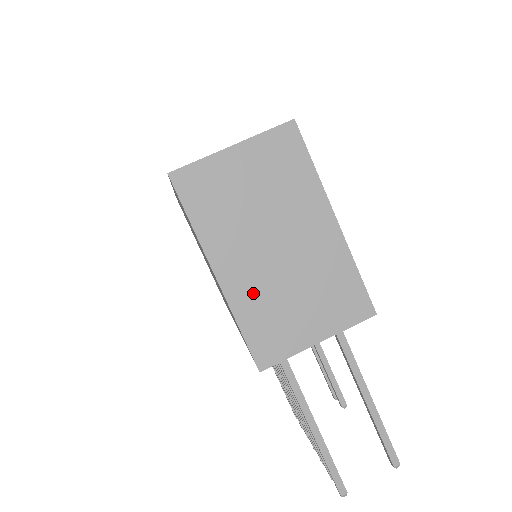
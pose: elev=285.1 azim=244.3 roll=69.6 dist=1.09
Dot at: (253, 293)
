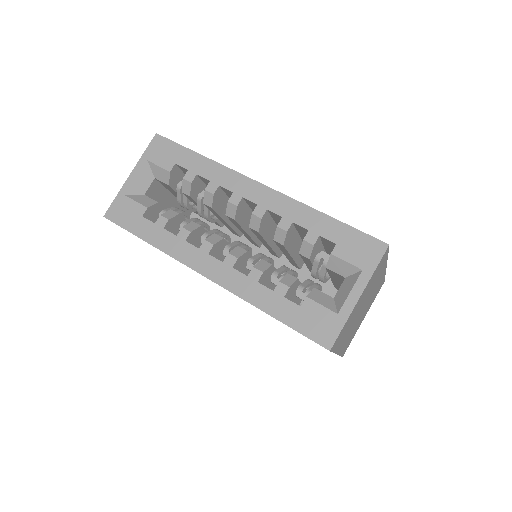
Dot at: (348, 338)
